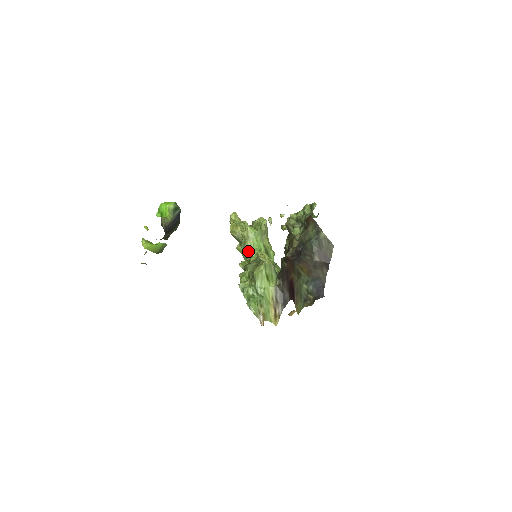
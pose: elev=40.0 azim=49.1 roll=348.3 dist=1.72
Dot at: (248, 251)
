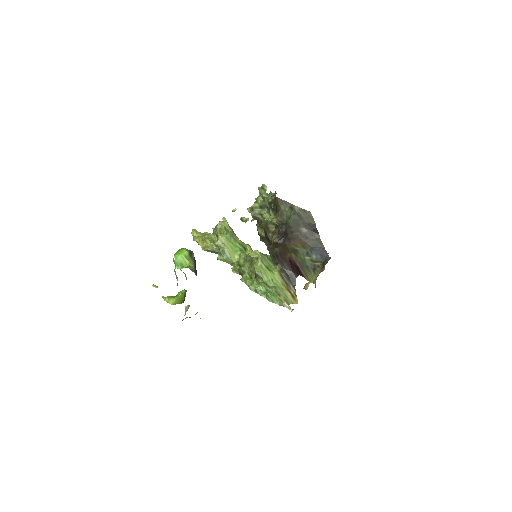
Dot at: (231, 256)
